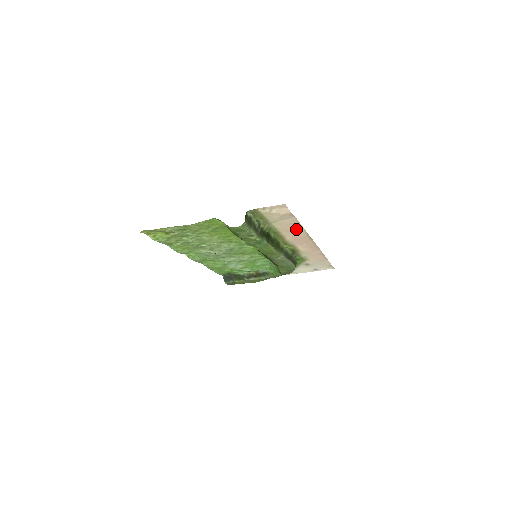
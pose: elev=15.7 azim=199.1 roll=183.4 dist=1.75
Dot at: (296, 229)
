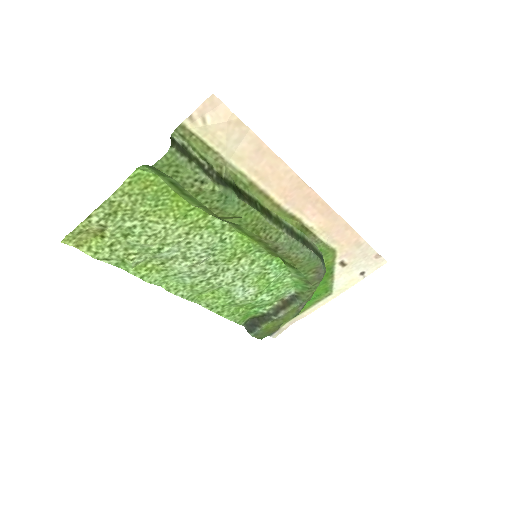
Dot at: (272, 166)
